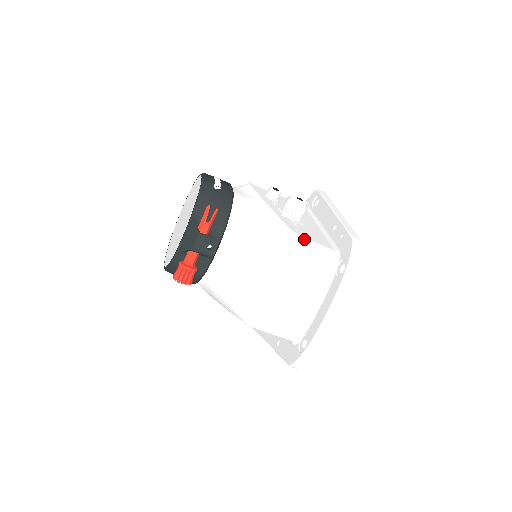
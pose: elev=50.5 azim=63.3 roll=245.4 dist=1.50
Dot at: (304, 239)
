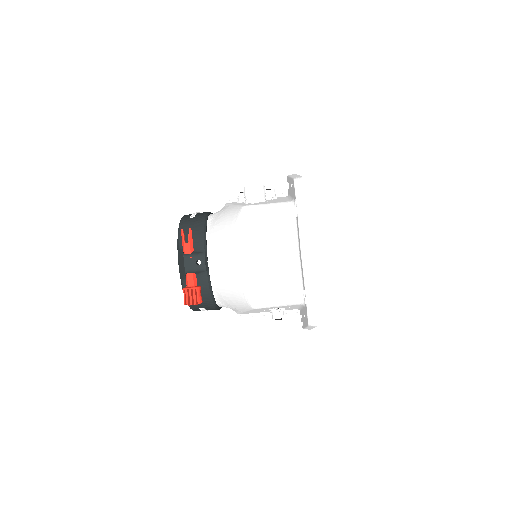
Dot at: (257, 206)
